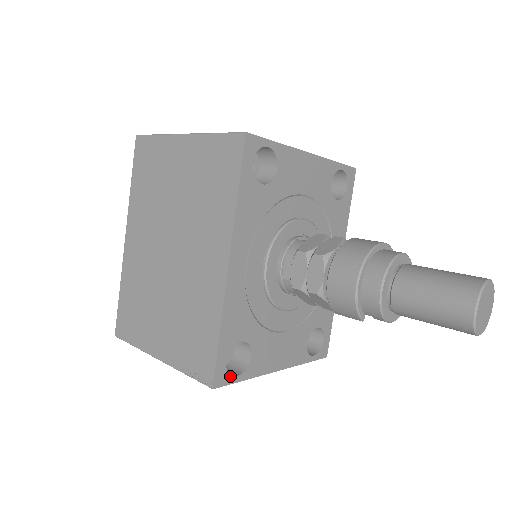
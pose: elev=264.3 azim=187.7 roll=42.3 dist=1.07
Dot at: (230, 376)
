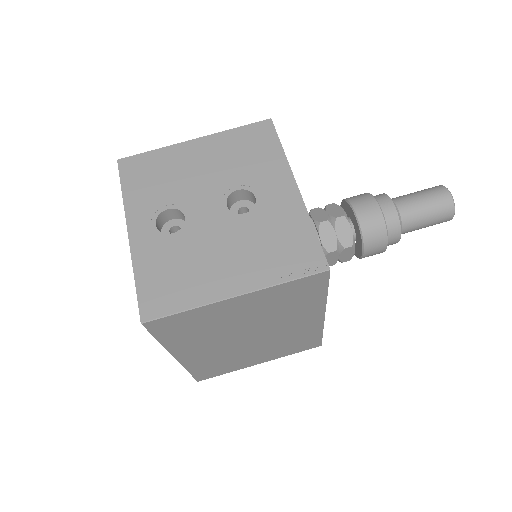
Dot at: occluded
